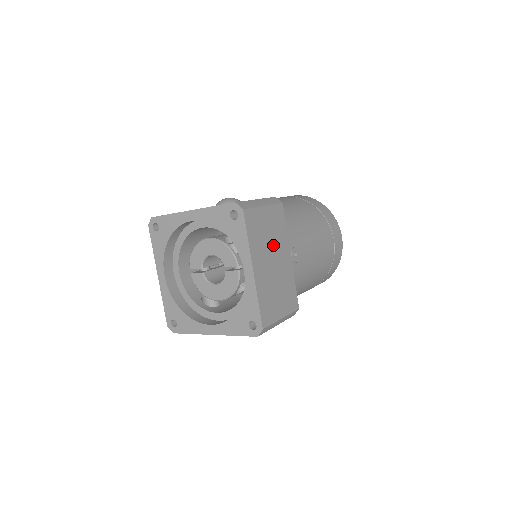
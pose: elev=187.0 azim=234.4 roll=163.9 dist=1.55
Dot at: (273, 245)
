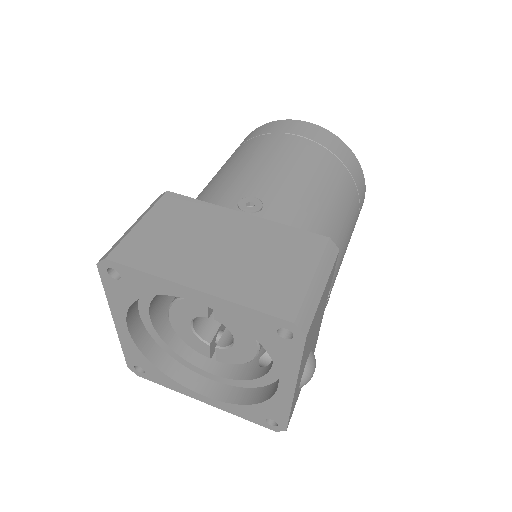
Dot at: (200, 235)
